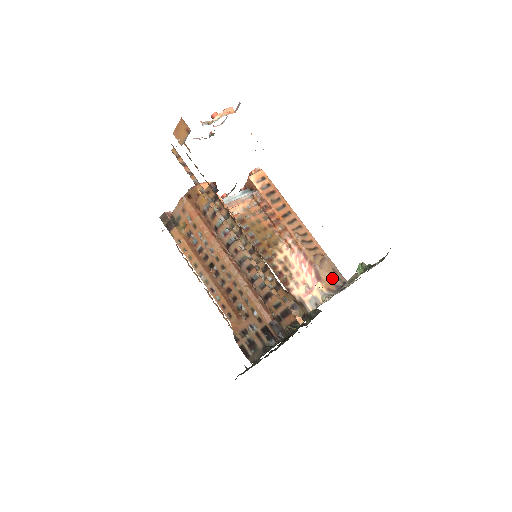
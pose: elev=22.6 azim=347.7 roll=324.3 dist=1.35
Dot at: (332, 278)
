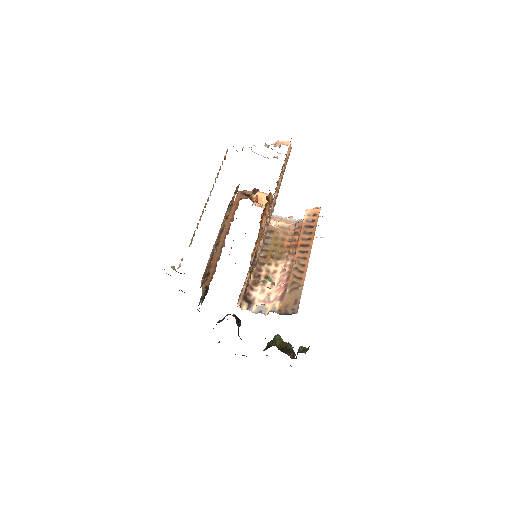
Dot at: (290, 305)
